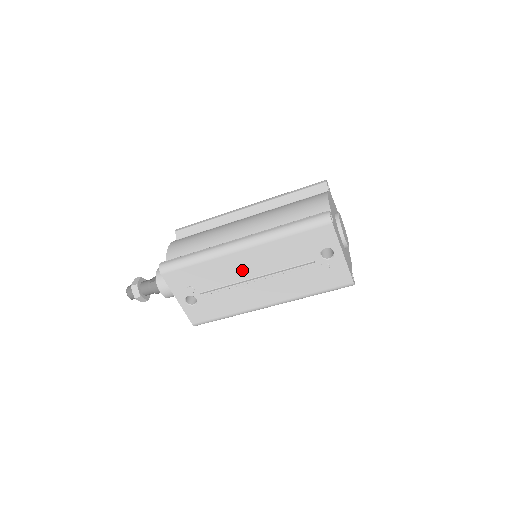
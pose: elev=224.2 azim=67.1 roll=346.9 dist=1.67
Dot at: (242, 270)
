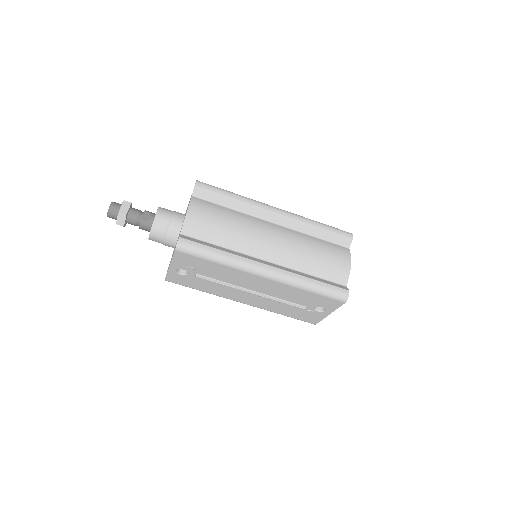
Dot at: (248, 283)
